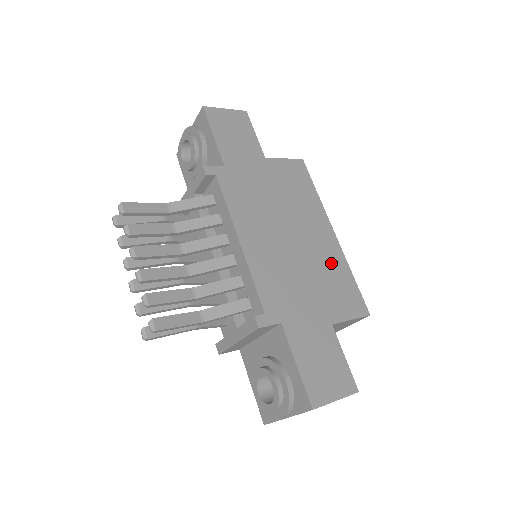
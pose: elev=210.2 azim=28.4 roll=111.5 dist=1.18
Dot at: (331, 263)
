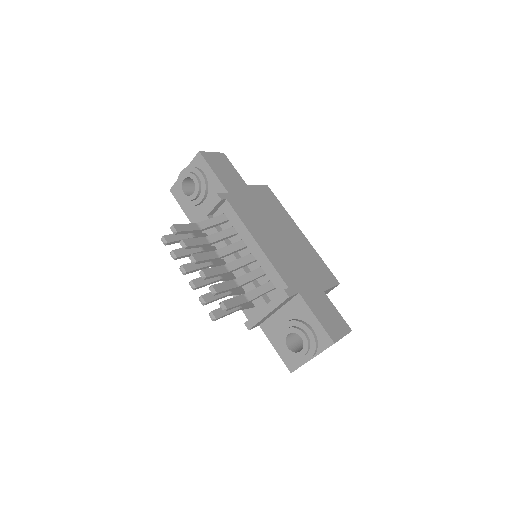
Dot at: (308, 253)
